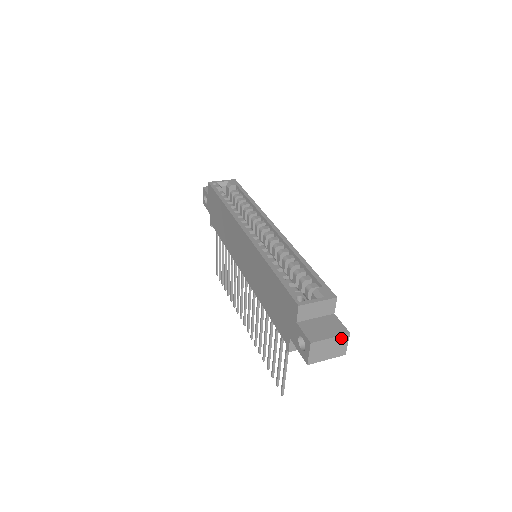
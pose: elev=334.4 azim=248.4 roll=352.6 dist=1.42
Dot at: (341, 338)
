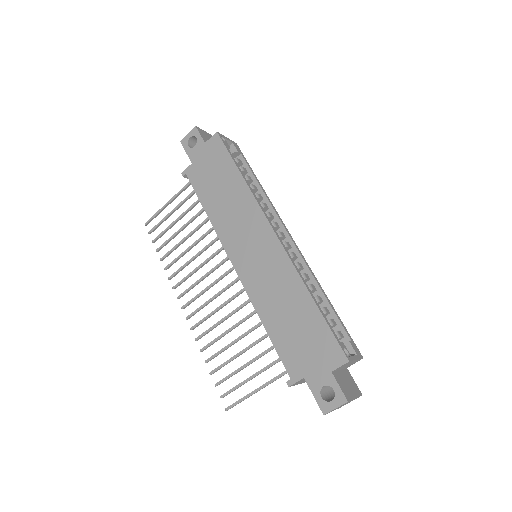
Dot at: (356, 398)
